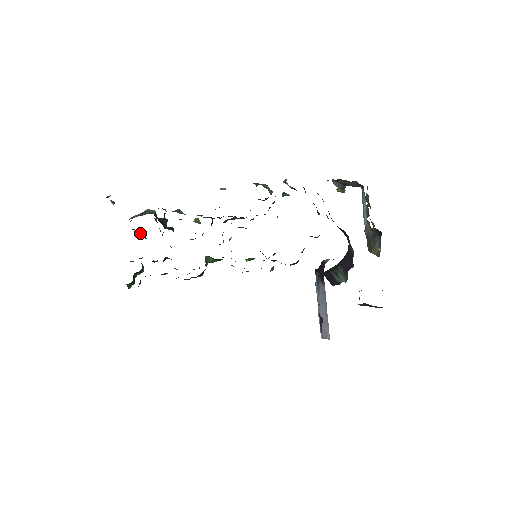
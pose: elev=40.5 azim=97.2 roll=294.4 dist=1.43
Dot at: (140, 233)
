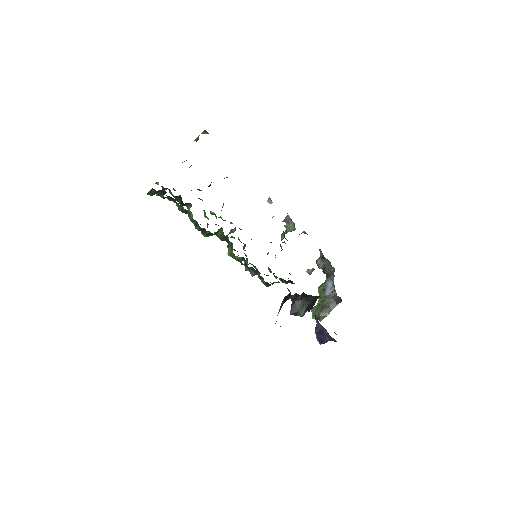
Dot at: occluded
